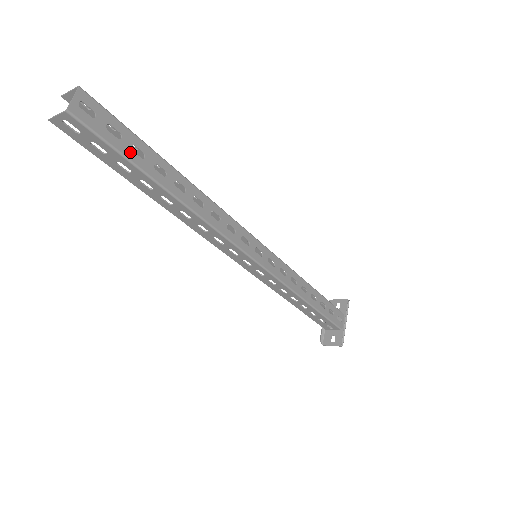
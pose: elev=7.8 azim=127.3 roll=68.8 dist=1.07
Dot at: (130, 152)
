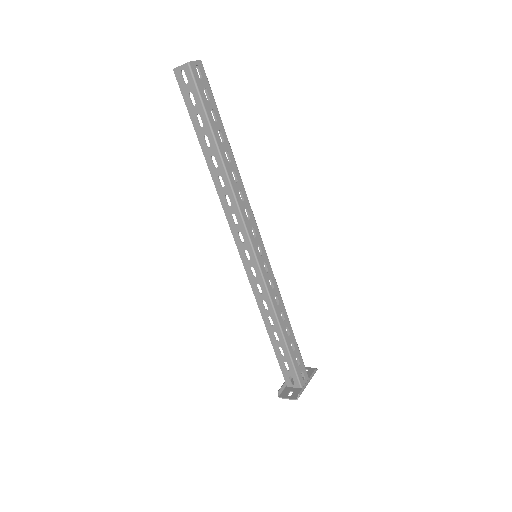
Dot at: (209, 111)
